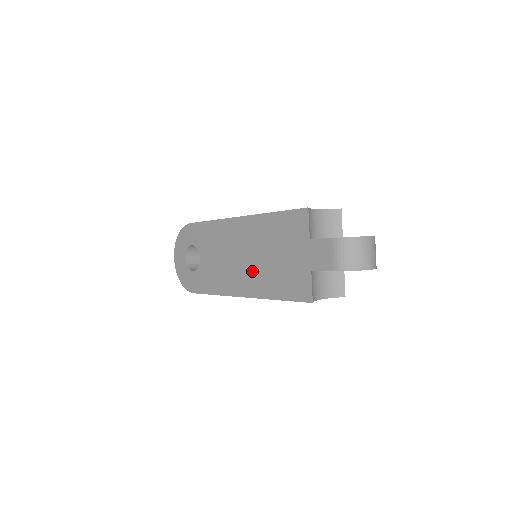
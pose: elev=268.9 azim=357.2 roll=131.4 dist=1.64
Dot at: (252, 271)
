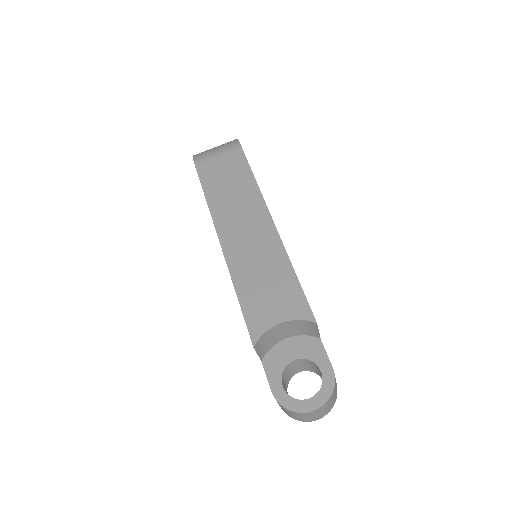
Dot at: occluded
